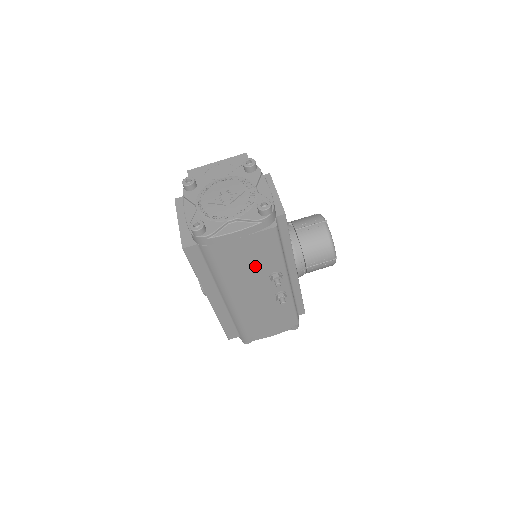
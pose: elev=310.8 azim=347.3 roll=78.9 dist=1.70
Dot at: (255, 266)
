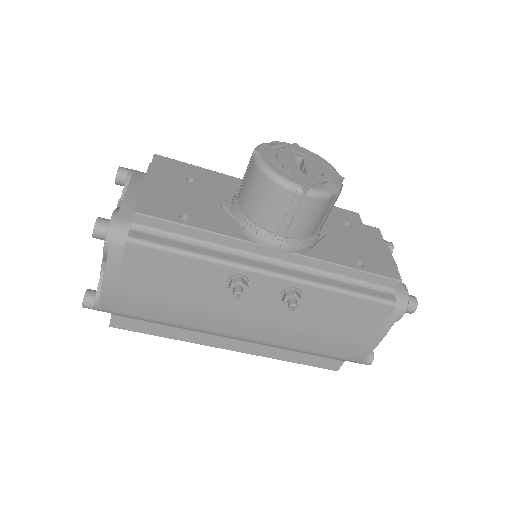
Dot at: (192, 292)
